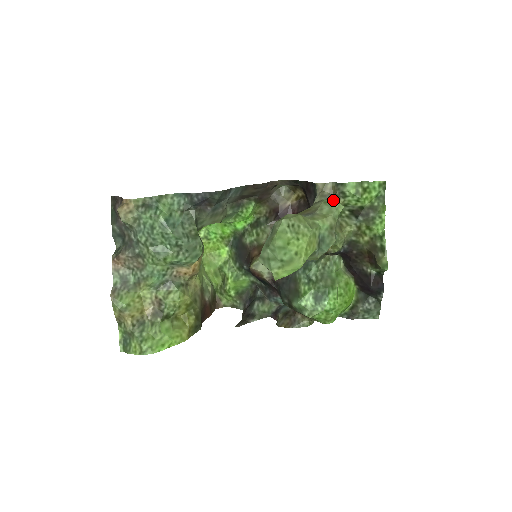
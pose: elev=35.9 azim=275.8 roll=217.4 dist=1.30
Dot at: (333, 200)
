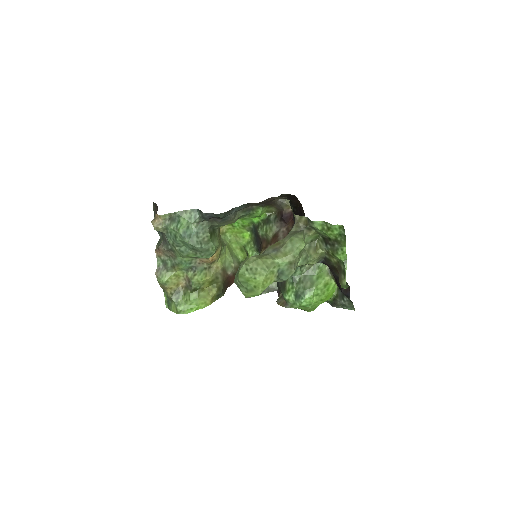
Dot at: (298, 238)
